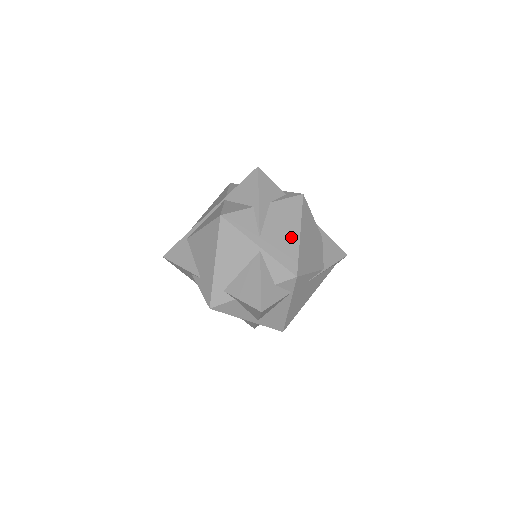
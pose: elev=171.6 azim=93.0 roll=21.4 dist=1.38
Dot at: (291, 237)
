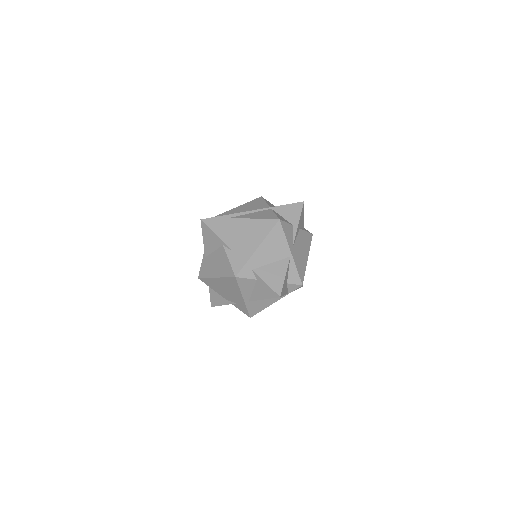
Dot at: (304, 258)
